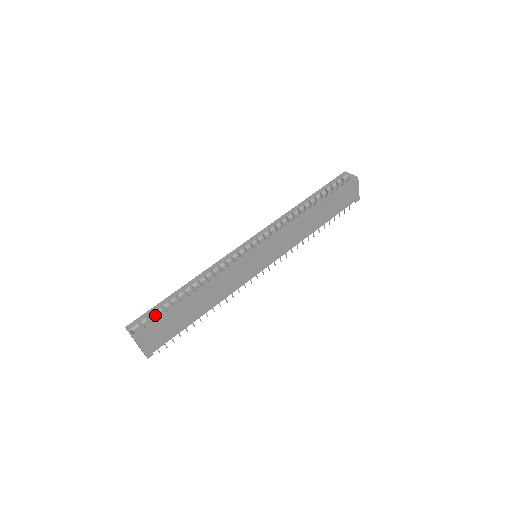
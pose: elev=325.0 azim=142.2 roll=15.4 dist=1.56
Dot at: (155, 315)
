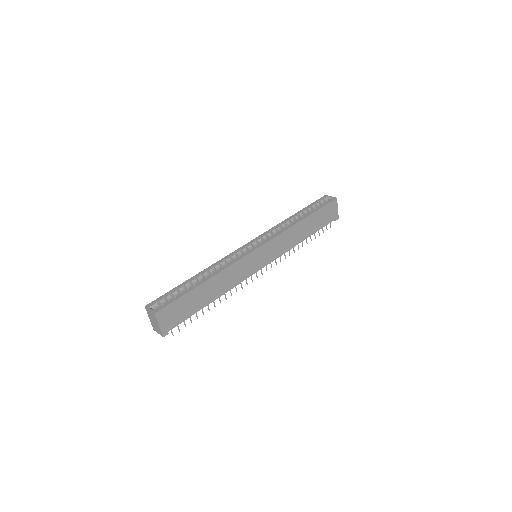
Dot at: (171, 298)
